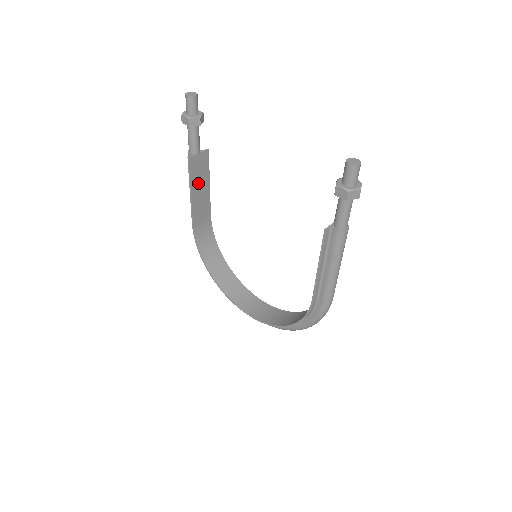
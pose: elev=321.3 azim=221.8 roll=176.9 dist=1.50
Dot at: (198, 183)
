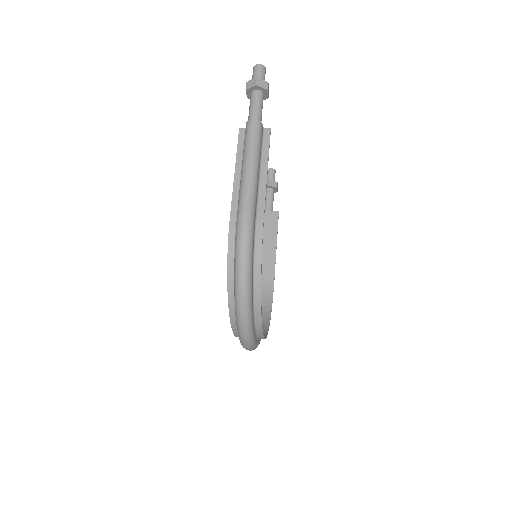
Dot at: (263, 236)
